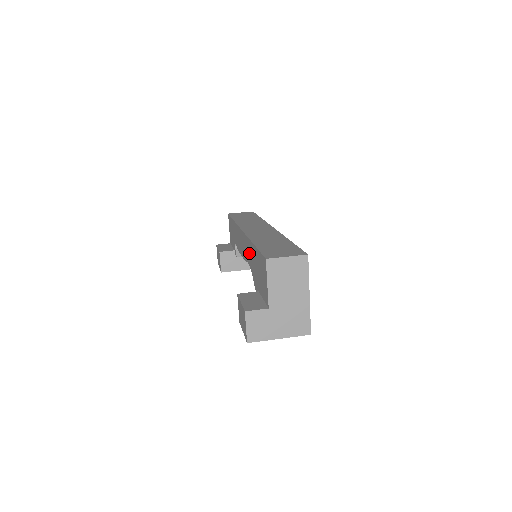
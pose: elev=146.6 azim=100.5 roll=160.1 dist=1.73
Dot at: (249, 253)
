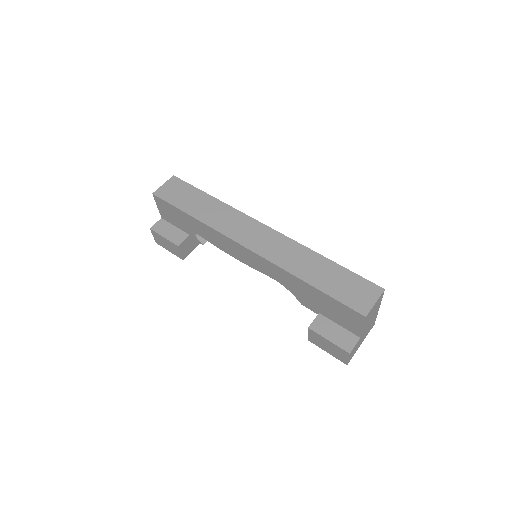
Dot at: (283, 278)
